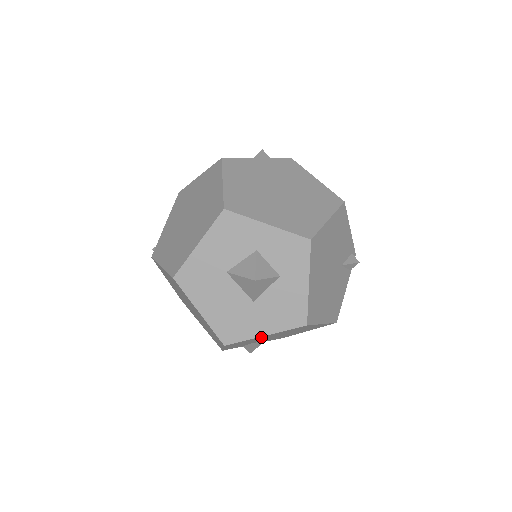
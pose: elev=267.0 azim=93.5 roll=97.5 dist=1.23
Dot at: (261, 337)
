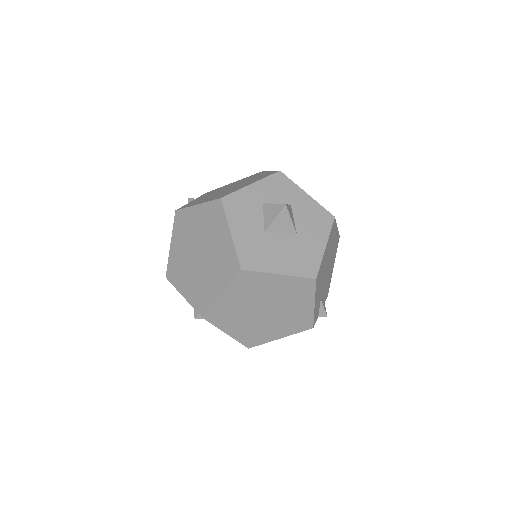
Dot at: (324, 257)
